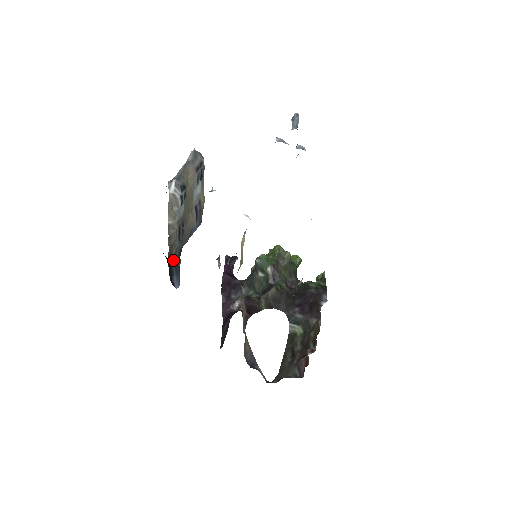
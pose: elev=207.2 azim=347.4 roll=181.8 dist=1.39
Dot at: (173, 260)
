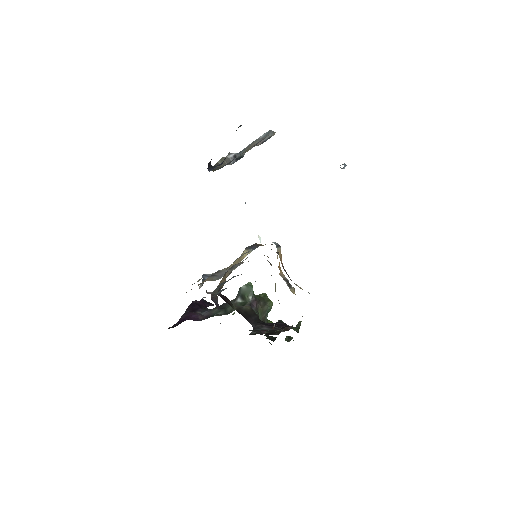
Dot at: (213, 167)
